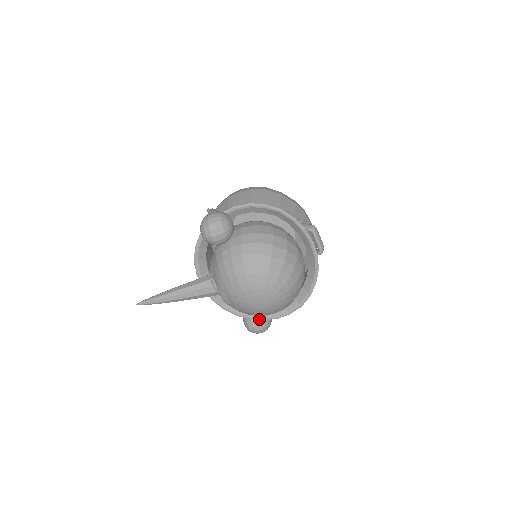
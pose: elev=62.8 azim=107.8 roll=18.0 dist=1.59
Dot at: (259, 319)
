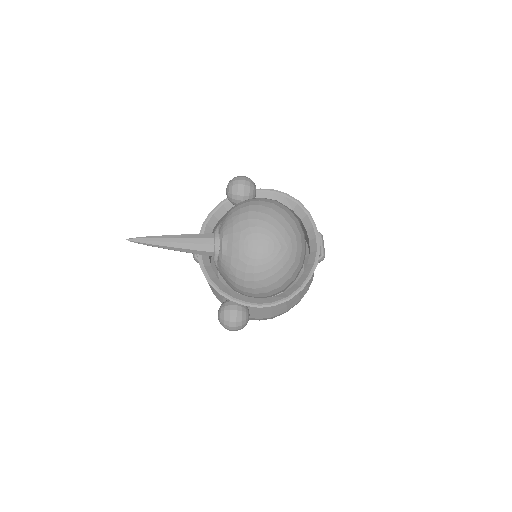
Dot at: (239, 303)
